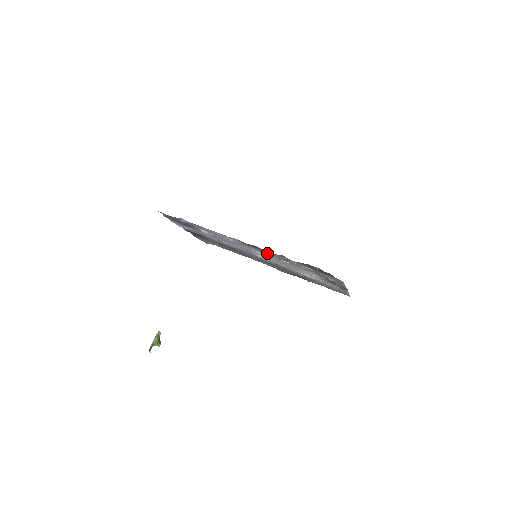
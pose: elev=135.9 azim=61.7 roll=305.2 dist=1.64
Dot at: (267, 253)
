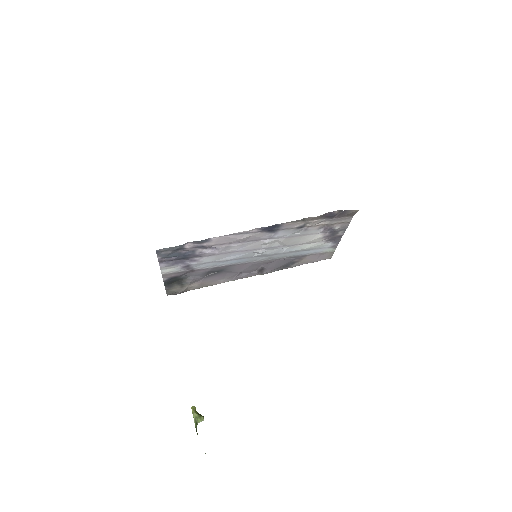
Dot at: (283, 231)
